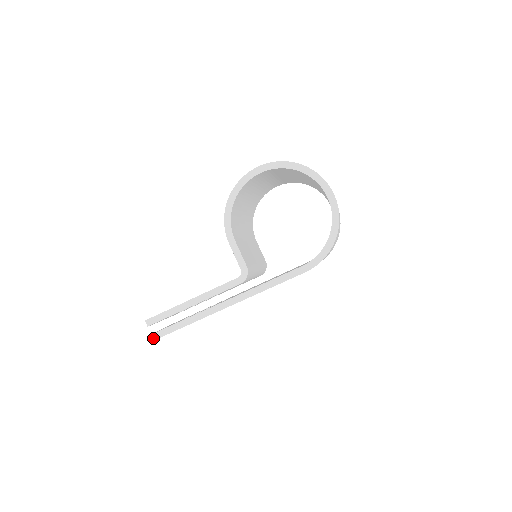
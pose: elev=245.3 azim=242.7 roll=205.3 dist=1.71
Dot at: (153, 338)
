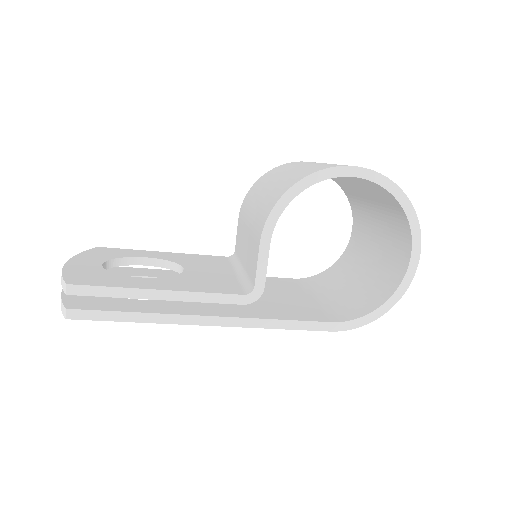
Dot at: (67, 315)
